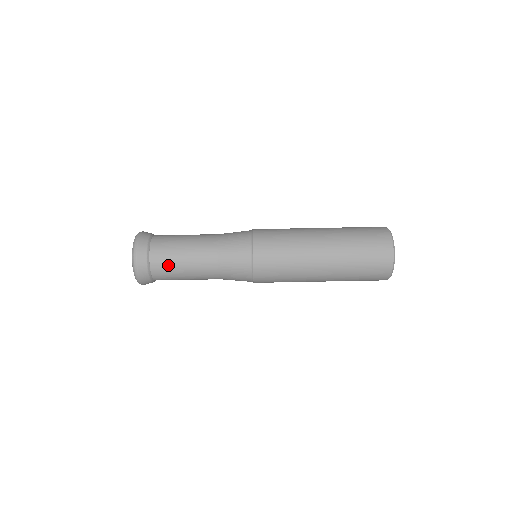
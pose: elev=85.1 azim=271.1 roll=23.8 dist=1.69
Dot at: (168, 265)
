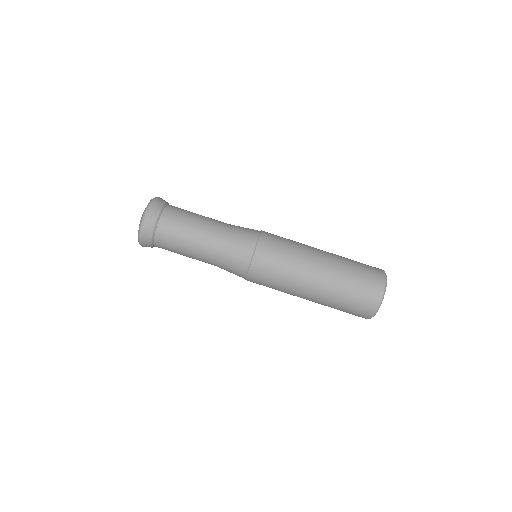
Dot at: (171, 245)
